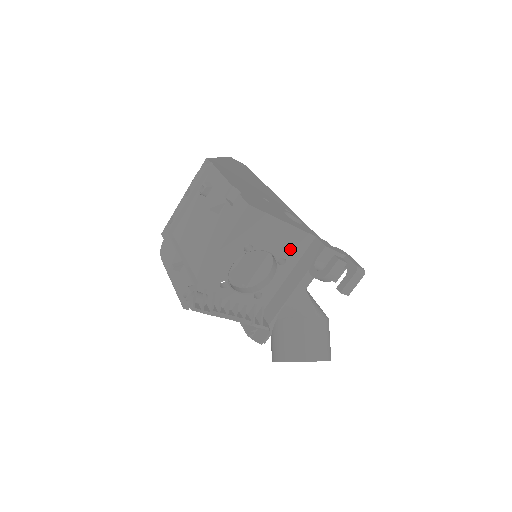
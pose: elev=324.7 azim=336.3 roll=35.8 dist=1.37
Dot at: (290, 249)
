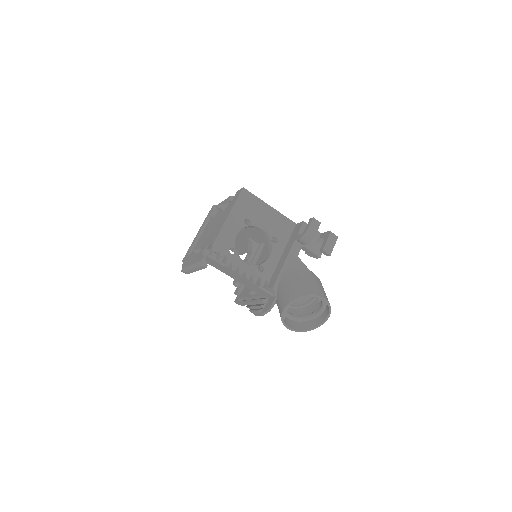
Dot at: (279, 230)
